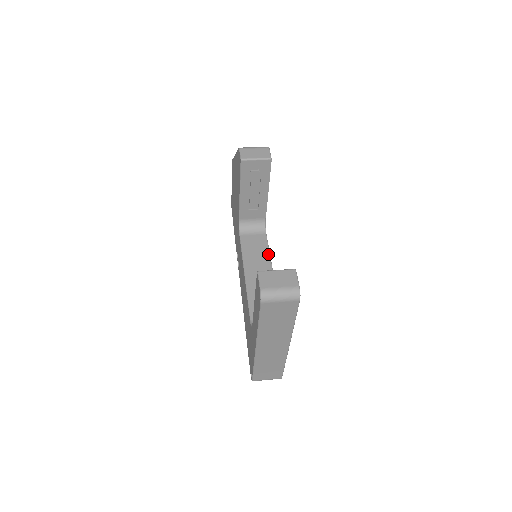
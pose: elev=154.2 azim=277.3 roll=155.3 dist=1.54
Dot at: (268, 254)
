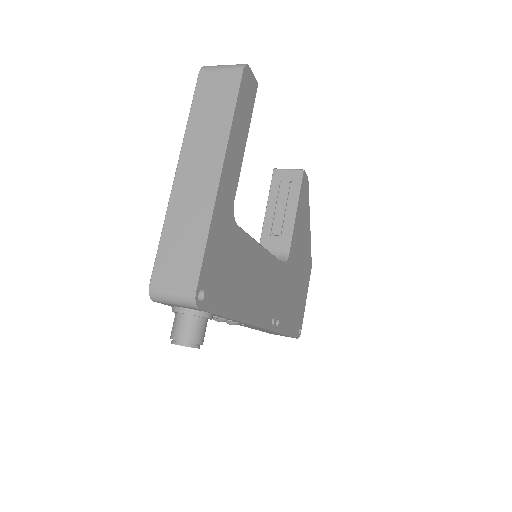
Dot at: (271, 255)
